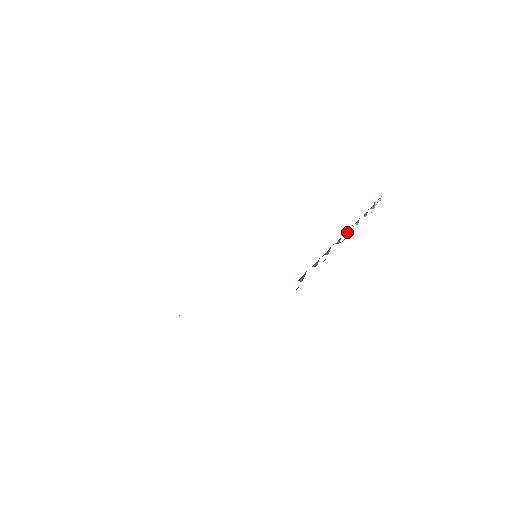
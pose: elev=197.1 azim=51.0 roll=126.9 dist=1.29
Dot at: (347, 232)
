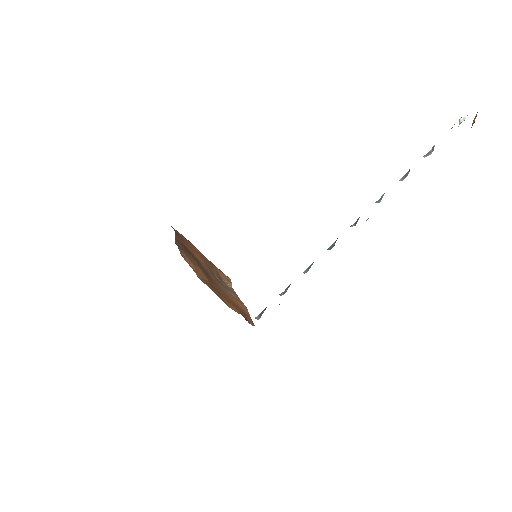
Dot at: (355, 222)
